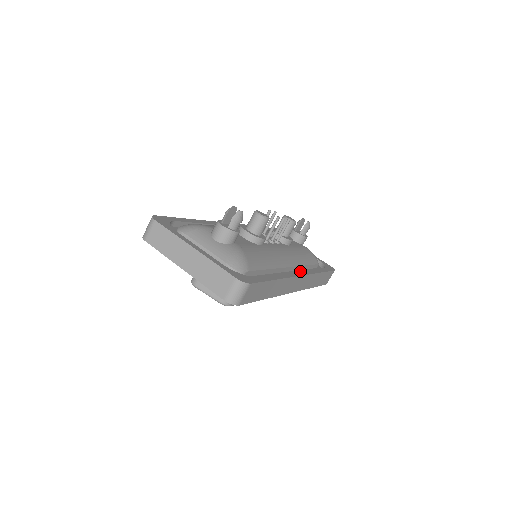
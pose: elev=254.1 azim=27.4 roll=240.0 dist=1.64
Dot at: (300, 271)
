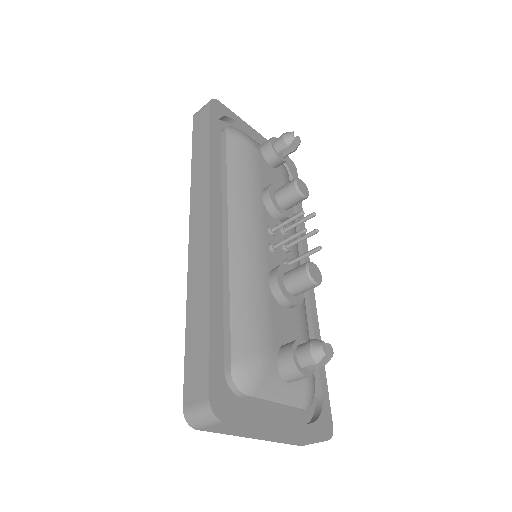
Dot at: occluded
